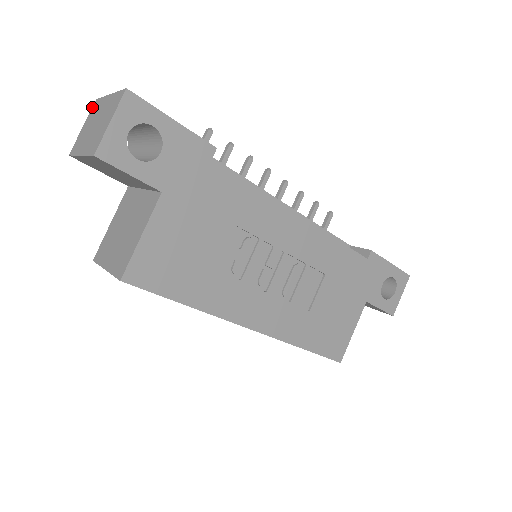
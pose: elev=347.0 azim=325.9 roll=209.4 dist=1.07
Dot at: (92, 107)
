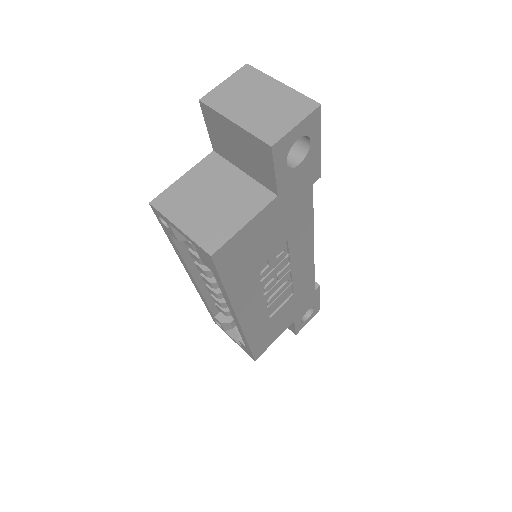
Dot at: (241, 69)
